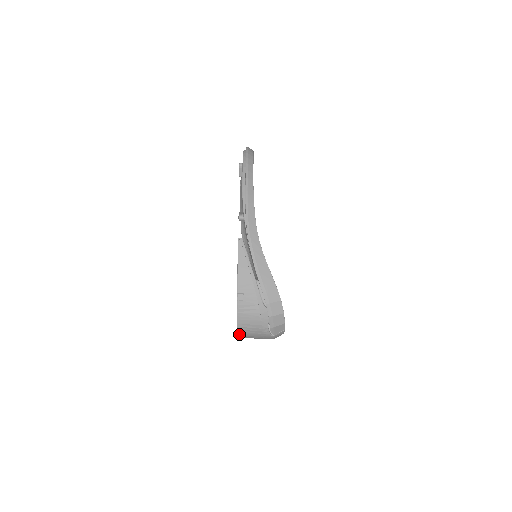
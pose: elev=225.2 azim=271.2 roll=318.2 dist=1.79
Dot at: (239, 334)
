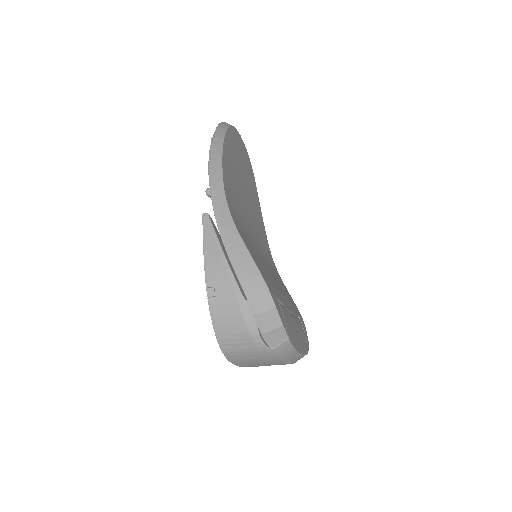
Dot at: (225, 353)
